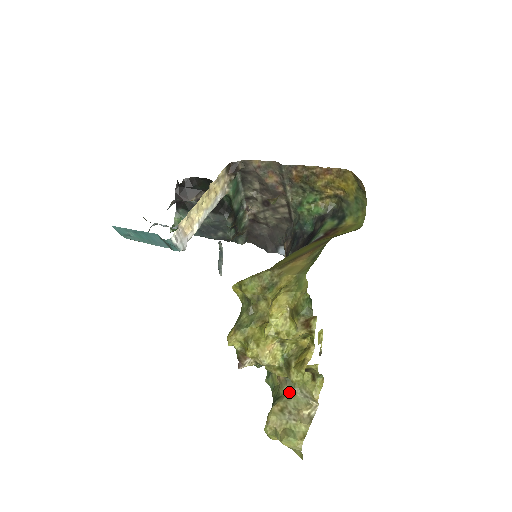
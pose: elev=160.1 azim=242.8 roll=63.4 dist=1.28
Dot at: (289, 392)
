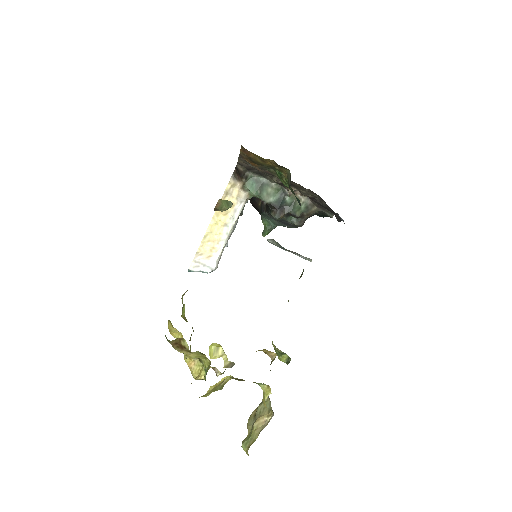
Dot at: occluded
